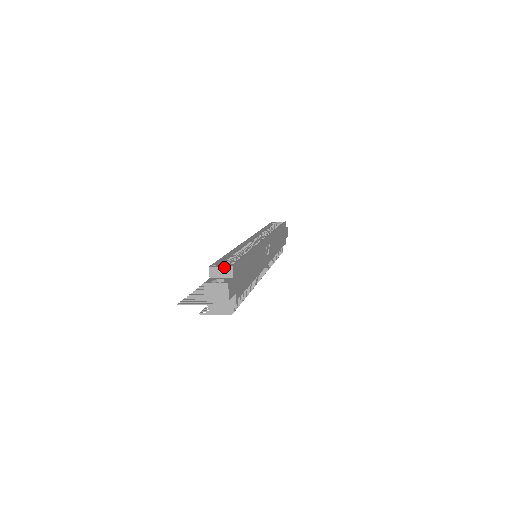
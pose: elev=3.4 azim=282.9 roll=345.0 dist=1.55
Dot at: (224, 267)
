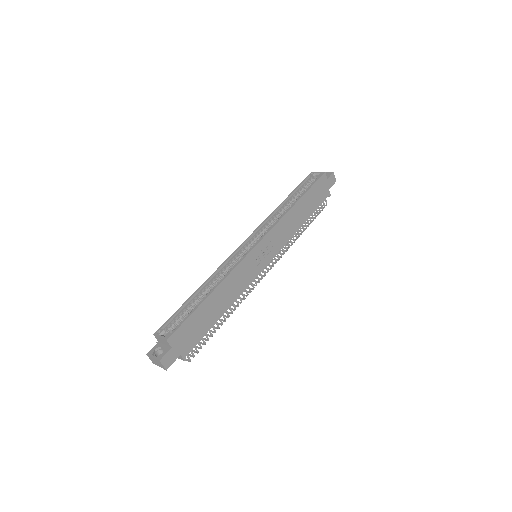
Dot at: (162, 339)
